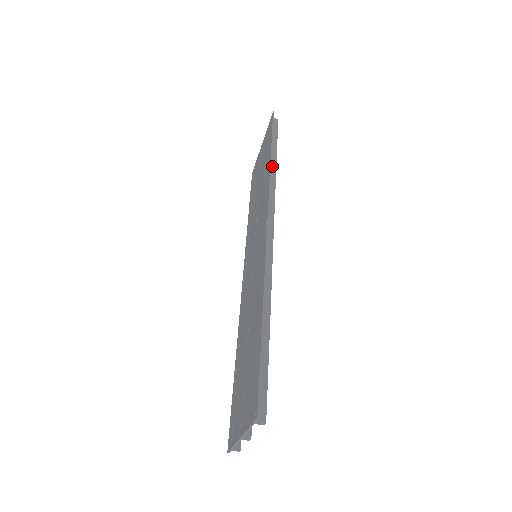
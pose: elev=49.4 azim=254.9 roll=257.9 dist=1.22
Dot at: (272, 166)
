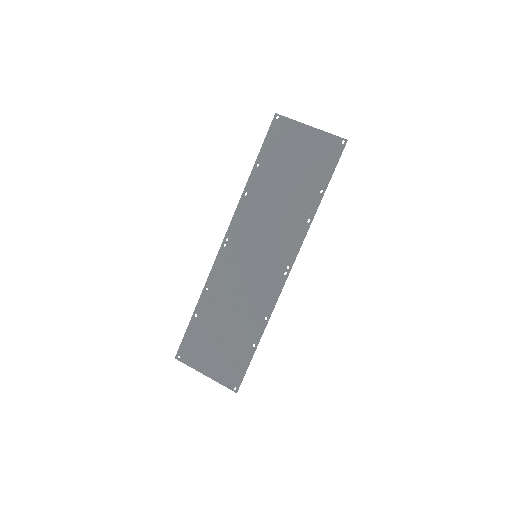
Dot at: (314, 203)
